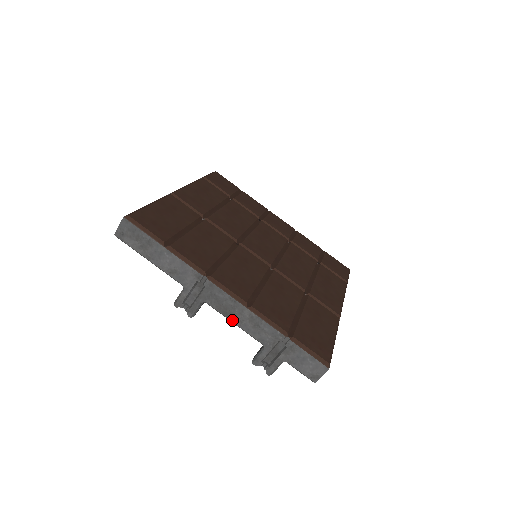
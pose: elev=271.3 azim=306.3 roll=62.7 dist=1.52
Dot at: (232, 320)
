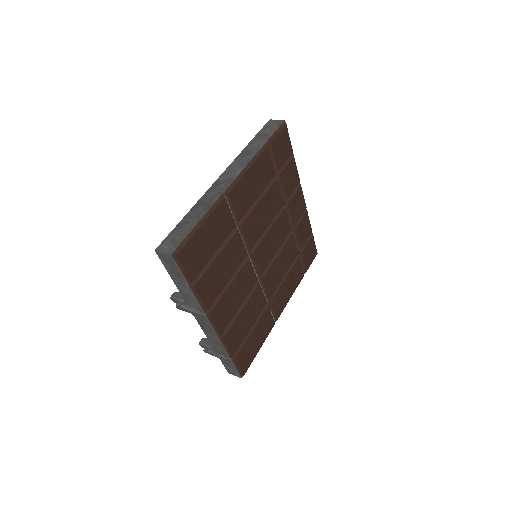
Dot at: (204, 331)
